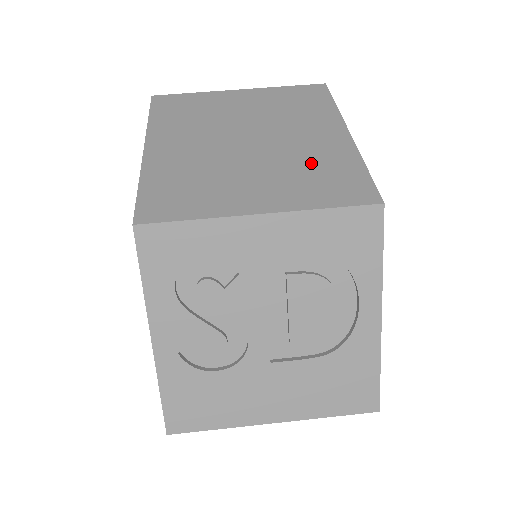
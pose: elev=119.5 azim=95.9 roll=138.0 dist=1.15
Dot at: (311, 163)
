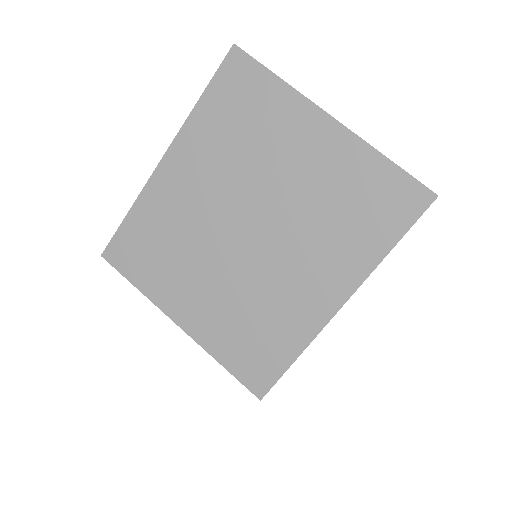
Dot at: (262, 312)
